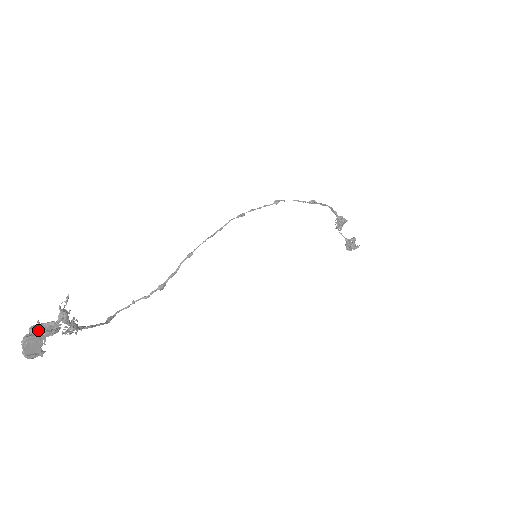
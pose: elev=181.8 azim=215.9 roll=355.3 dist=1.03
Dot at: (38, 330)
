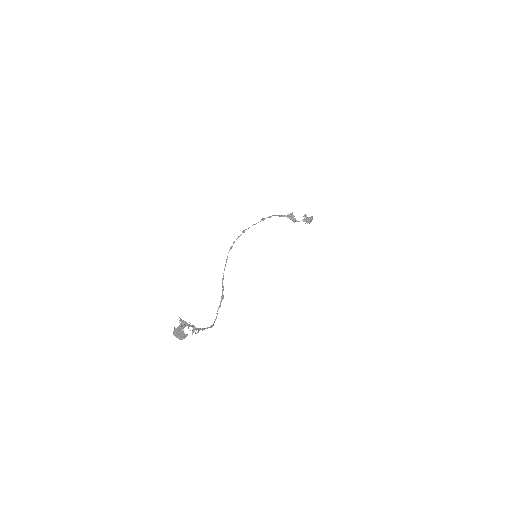
Dot at: (177, 329)
